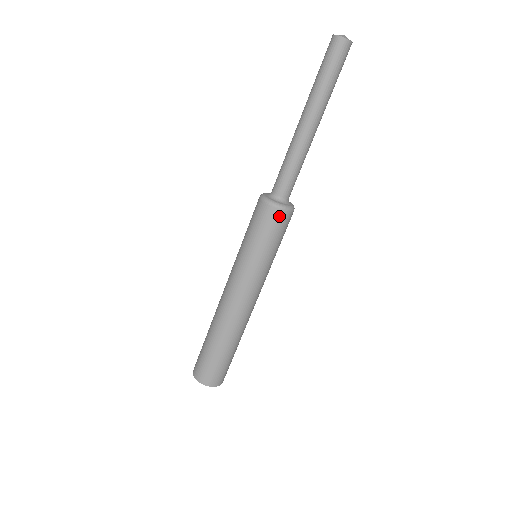
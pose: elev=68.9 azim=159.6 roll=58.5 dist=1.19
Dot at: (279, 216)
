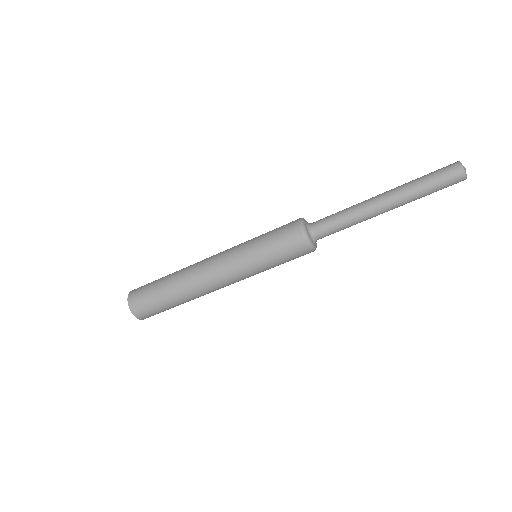
Dot at: (301, 247)
